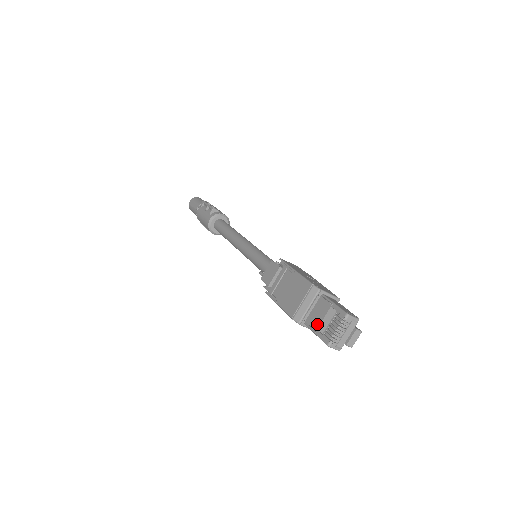
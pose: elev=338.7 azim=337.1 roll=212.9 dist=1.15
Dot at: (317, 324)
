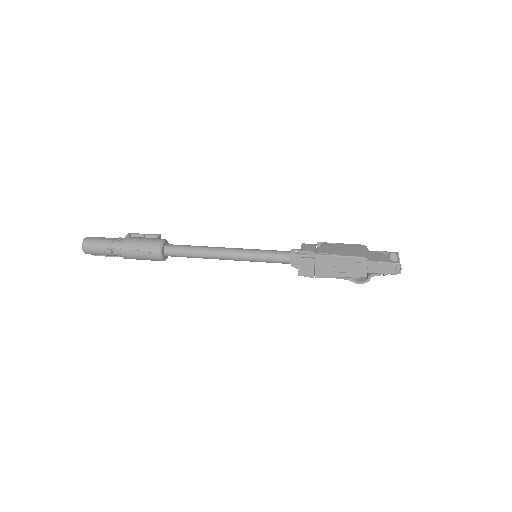
Dot at: (380, 259)
